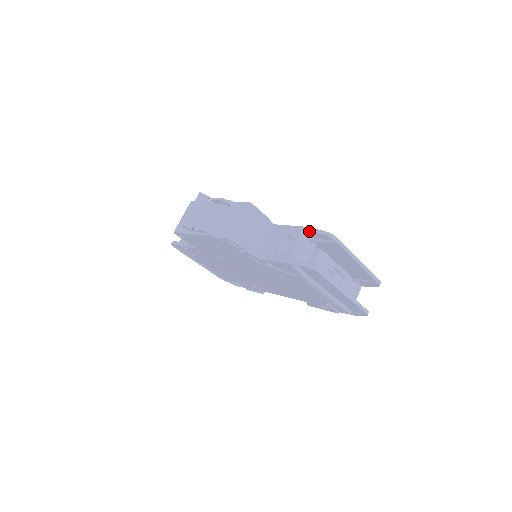
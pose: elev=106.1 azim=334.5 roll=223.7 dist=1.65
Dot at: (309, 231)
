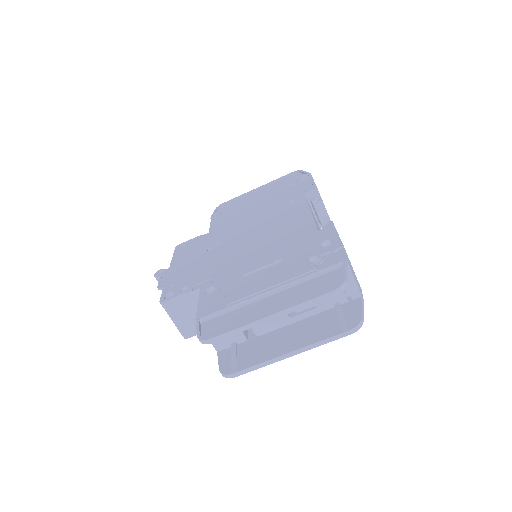
Dot at: occluded
